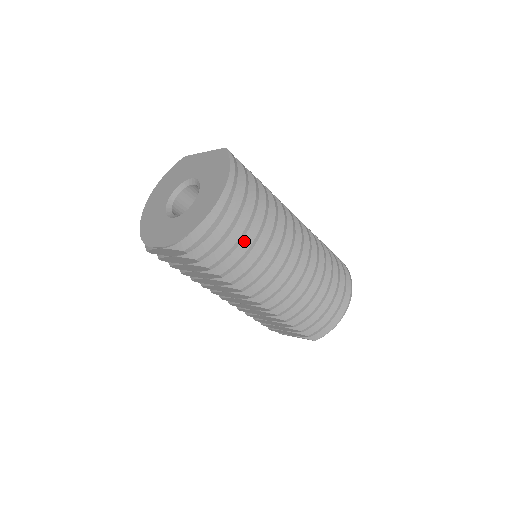
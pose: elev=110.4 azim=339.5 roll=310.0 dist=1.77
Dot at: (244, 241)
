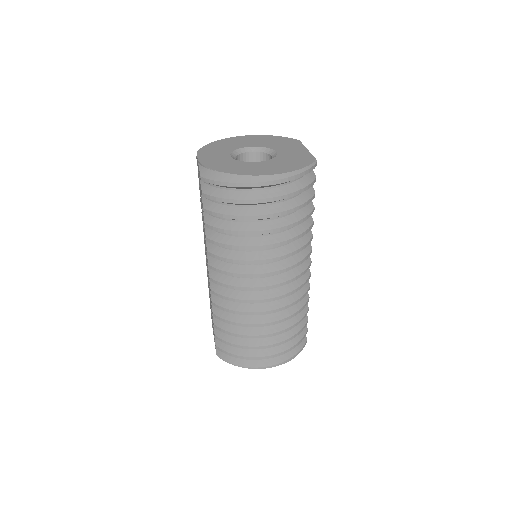
Dot at: (243, 224)
